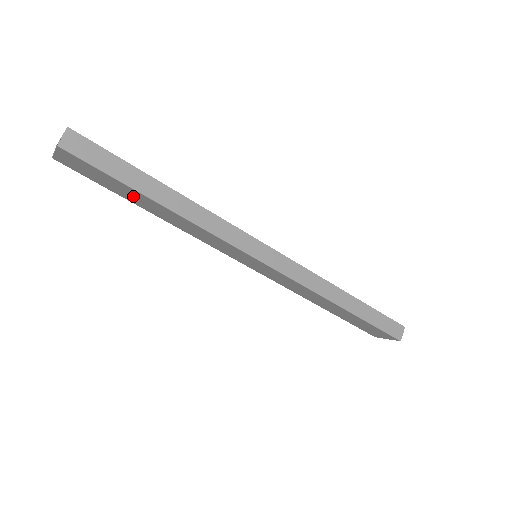
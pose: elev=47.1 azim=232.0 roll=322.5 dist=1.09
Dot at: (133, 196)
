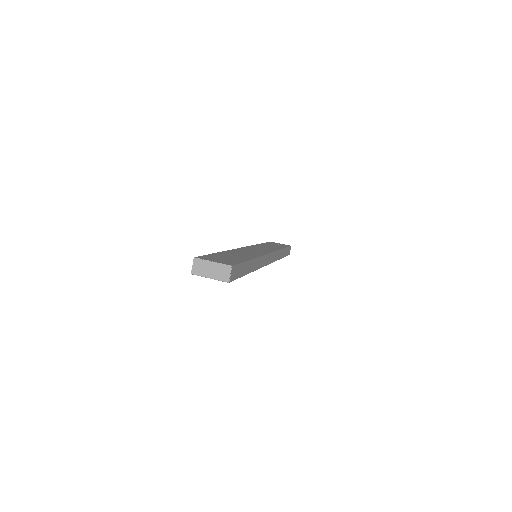
Dot at: occluded
